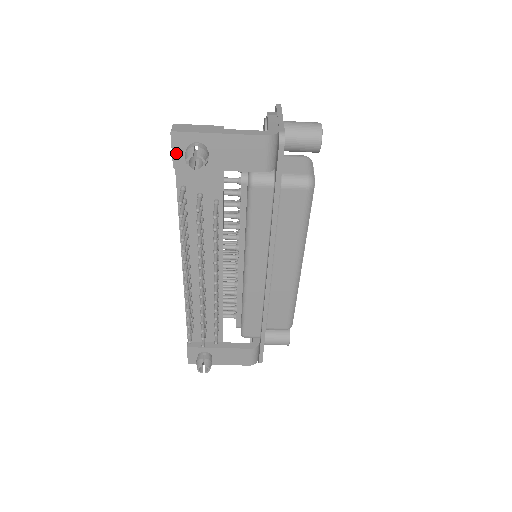
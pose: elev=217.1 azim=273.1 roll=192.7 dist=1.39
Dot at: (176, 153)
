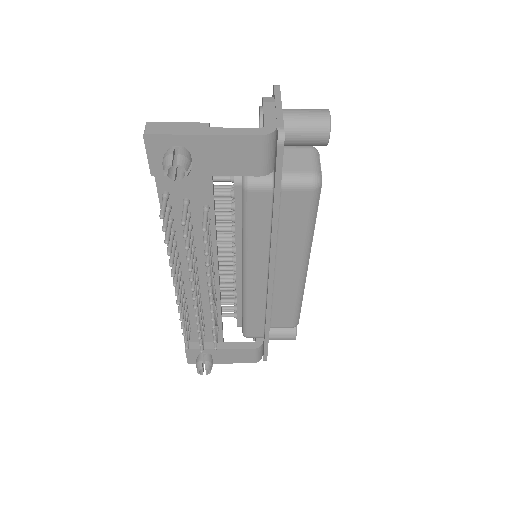
Dot at: (152, 158)
